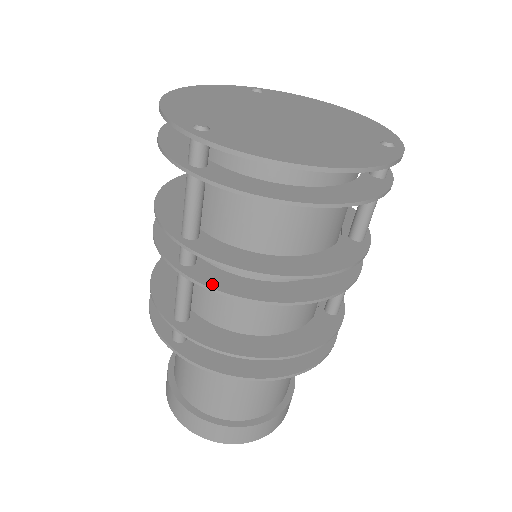
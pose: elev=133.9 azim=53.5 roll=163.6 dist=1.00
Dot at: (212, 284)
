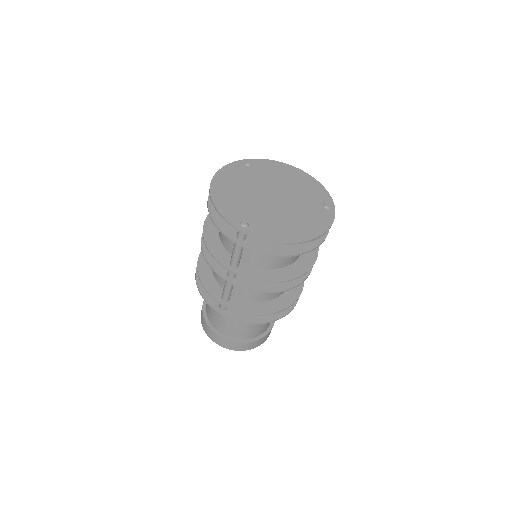
Dot at: (249, 287)
